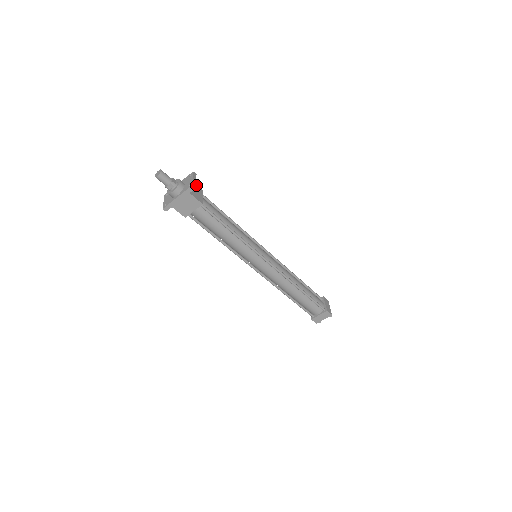
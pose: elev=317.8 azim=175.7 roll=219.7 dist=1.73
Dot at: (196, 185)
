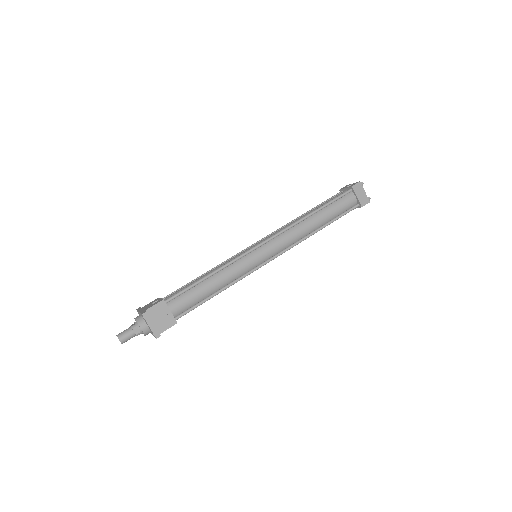
Dot at: (154, 307)
